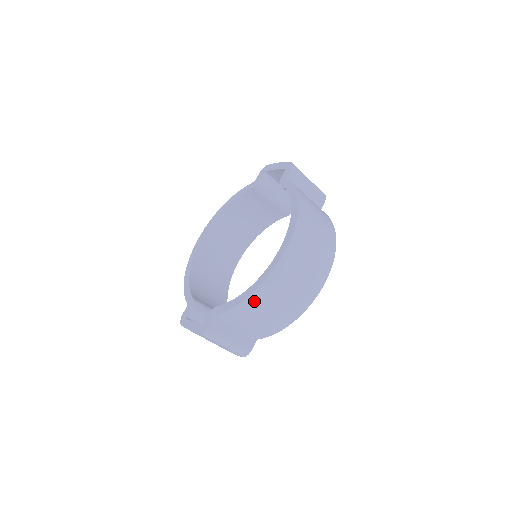
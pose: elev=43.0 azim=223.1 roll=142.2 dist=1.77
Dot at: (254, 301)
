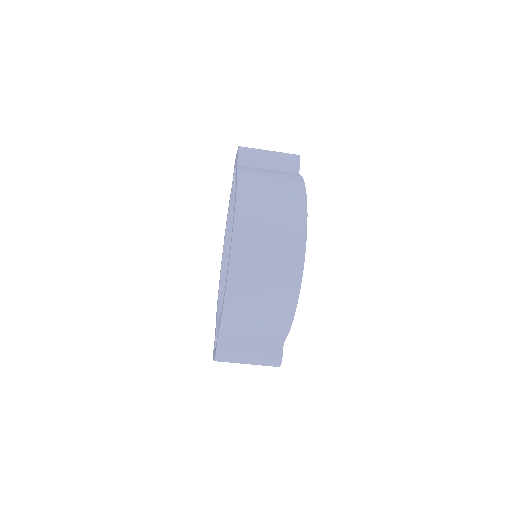
Dot at: (233, 308)
